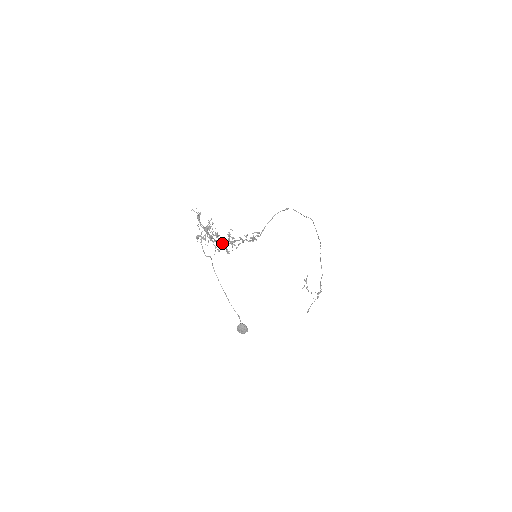
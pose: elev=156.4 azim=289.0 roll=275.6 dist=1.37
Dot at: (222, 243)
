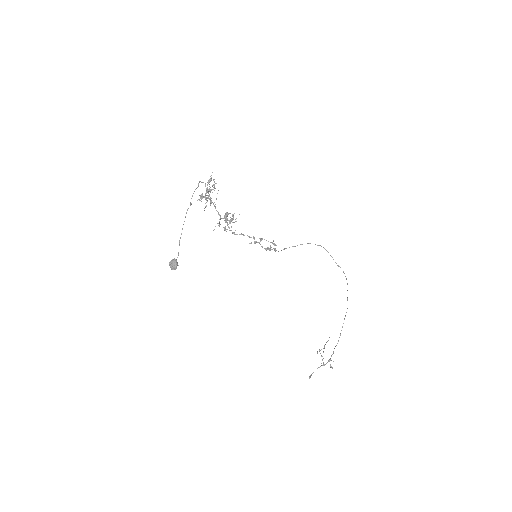
Dot at: (225, 220)
